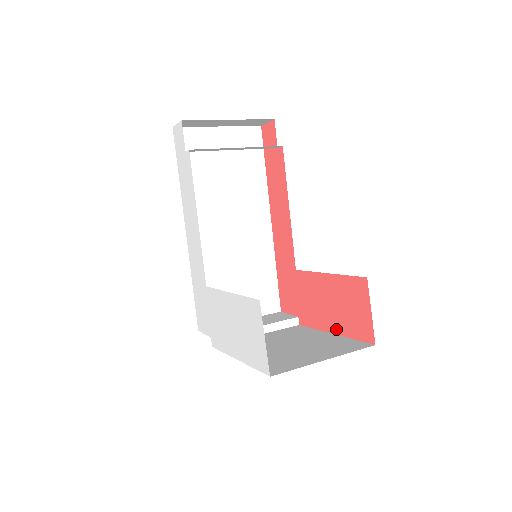
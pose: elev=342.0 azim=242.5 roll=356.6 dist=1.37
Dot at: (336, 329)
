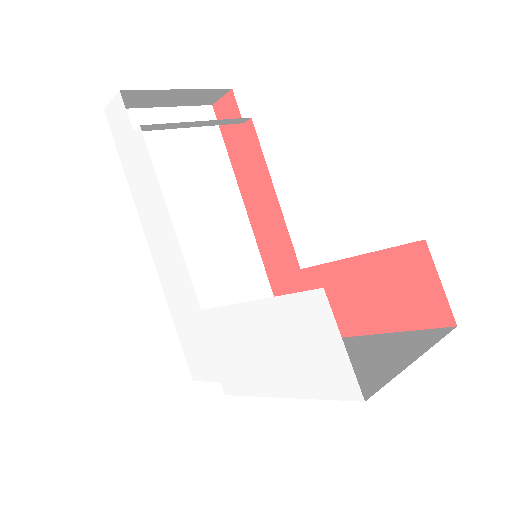
Dot at: (383, 326)
